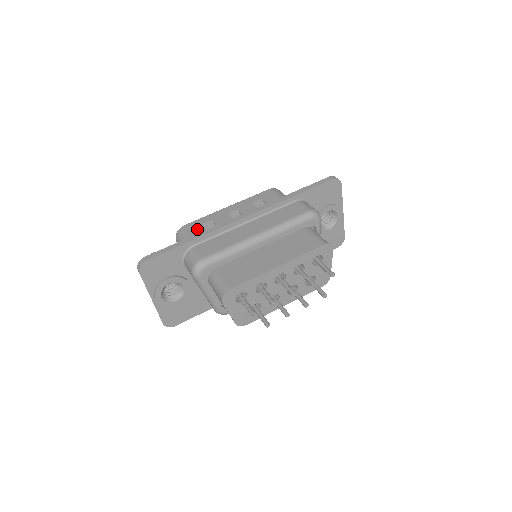
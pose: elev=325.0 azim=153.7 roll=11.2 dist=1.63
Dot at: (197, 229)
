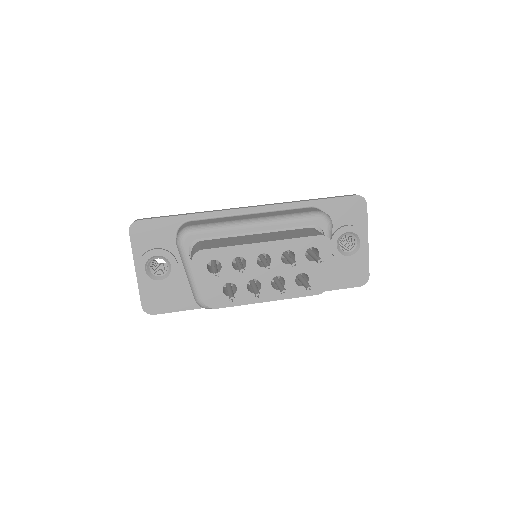
Dot at: occluded
